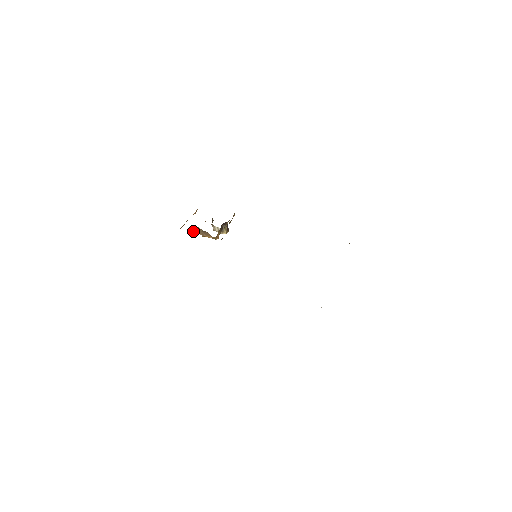
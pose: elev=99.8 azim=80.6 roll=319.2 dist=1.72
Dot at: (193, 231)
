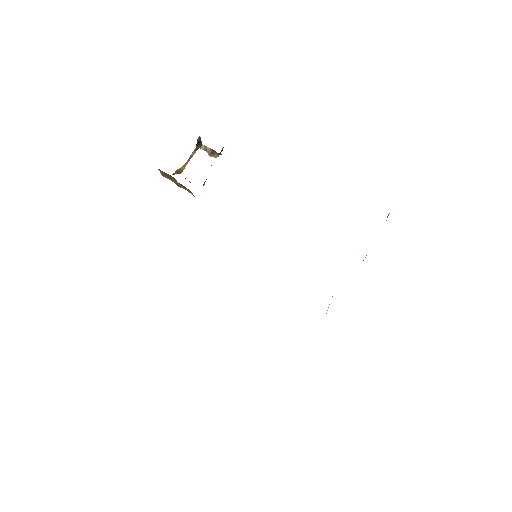
Dot at: (162, 173)
